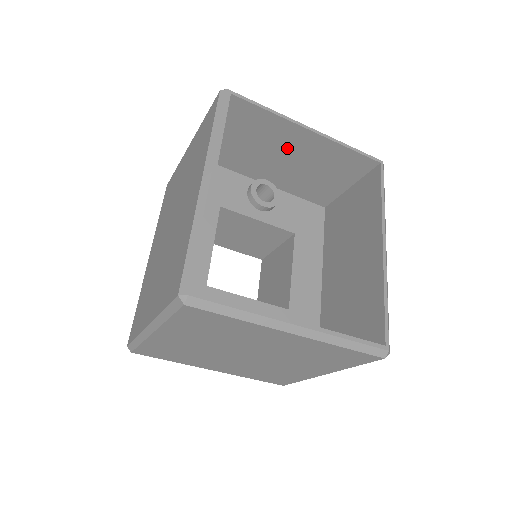
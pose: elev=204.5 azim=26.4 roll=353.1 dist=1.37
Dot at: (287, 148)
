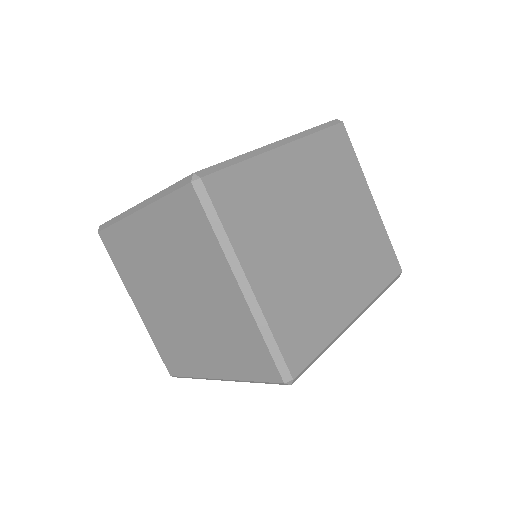
Dot at: occluded
